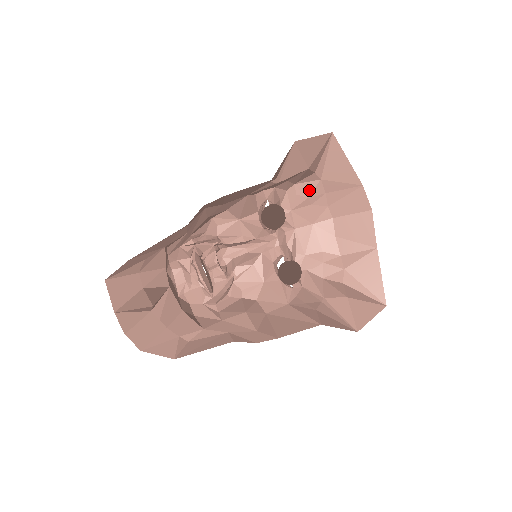
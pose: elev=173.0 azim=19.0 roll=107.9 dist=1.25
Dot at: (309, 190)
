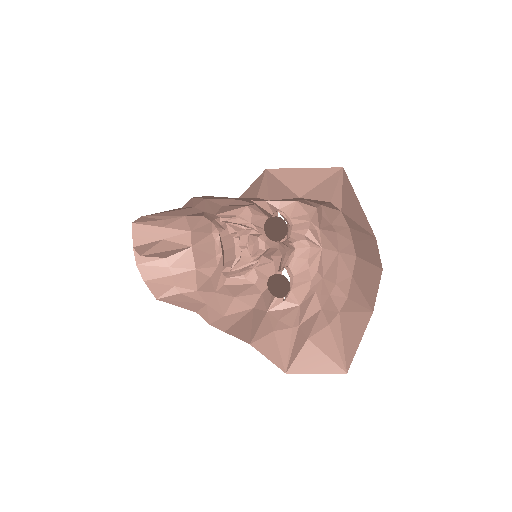
Dot at: (332, 217)
